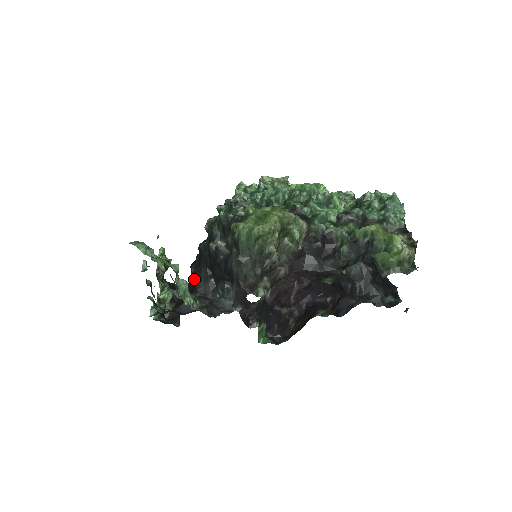
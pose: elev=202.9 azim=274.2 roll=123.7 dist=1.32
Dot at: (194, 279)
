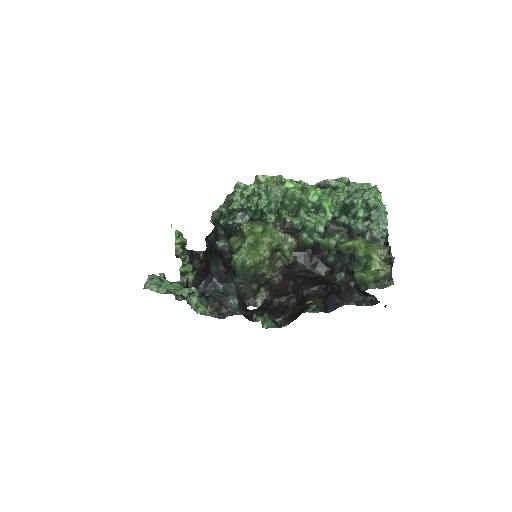
Dot at: (208, 261)
